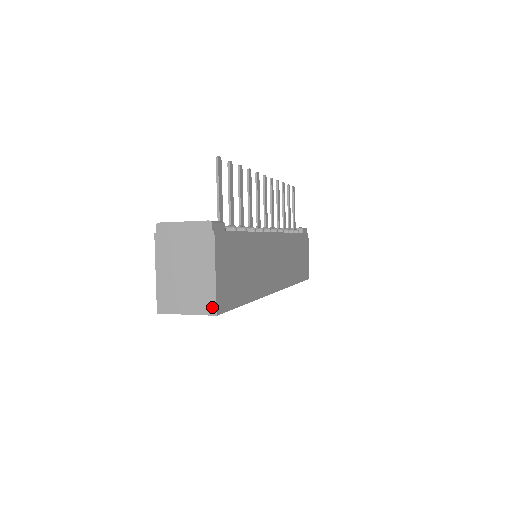
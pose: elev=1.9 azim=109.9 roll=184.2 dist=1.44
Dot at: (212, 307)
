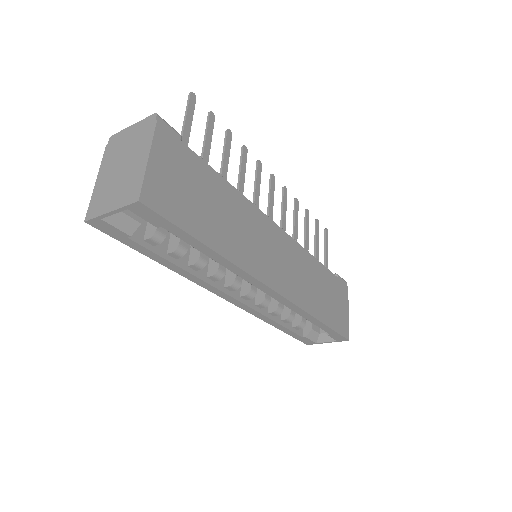
Dot at: (136, 193)
